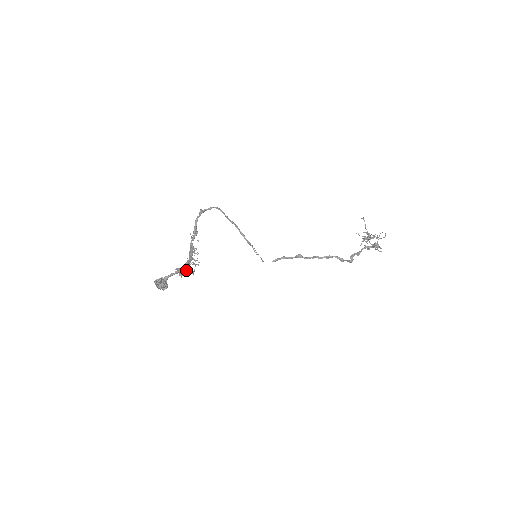
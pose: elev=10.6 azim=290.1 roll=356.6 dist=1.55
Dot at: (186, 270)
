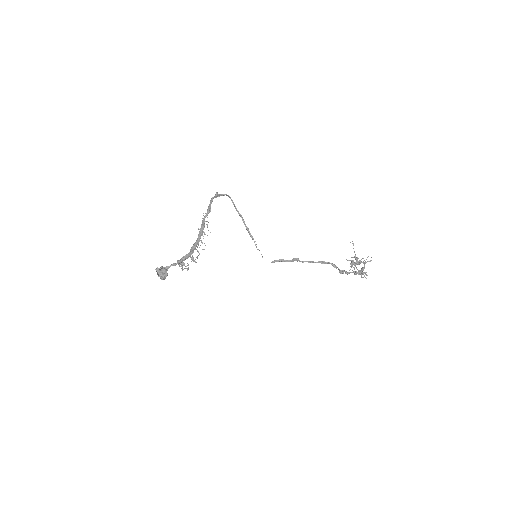
Dot at: (187, 263)
